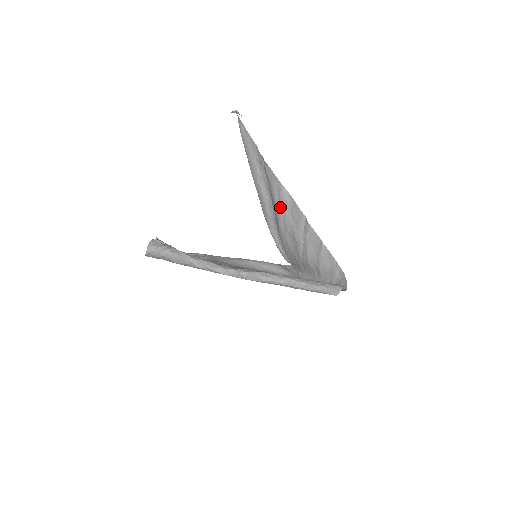
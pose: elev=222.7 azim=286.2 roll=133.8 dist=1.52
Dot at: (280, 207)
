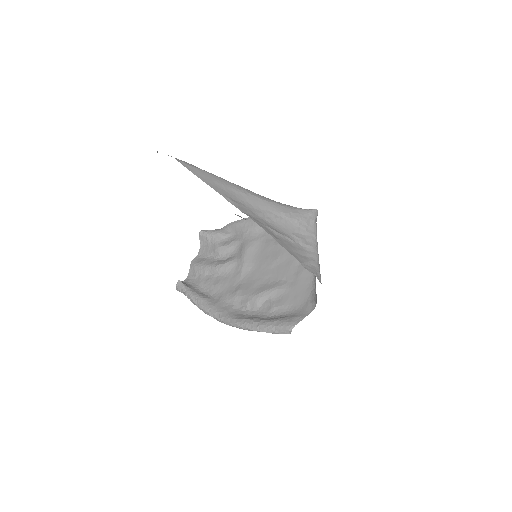
Dot at: occluded
